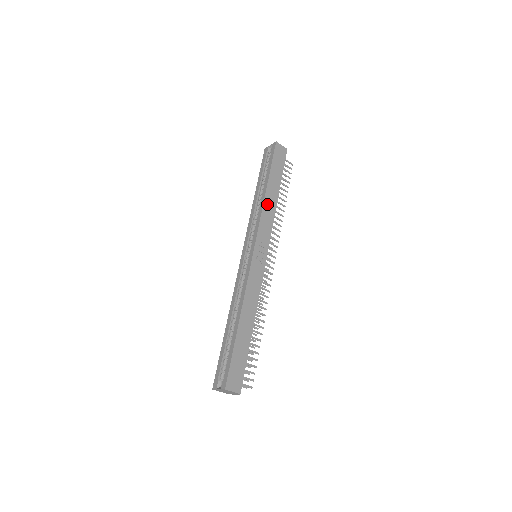
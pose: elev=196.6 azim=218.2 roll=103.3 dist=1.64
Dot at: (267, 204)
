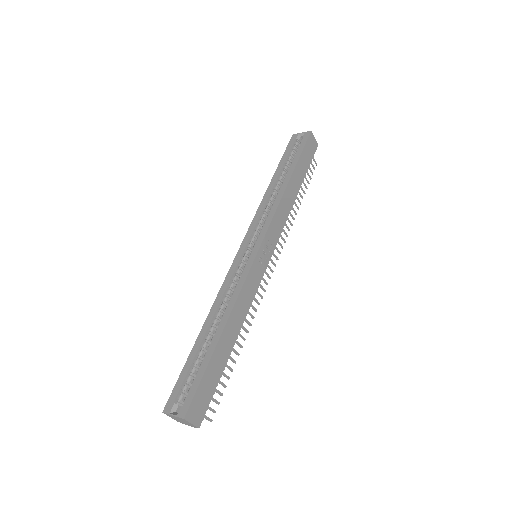
Dot at: (285, 199)
